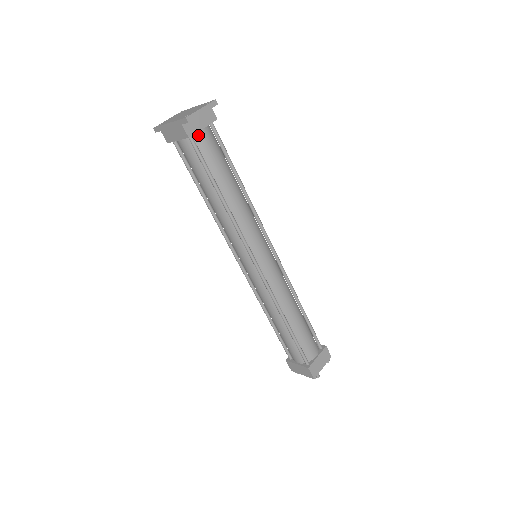
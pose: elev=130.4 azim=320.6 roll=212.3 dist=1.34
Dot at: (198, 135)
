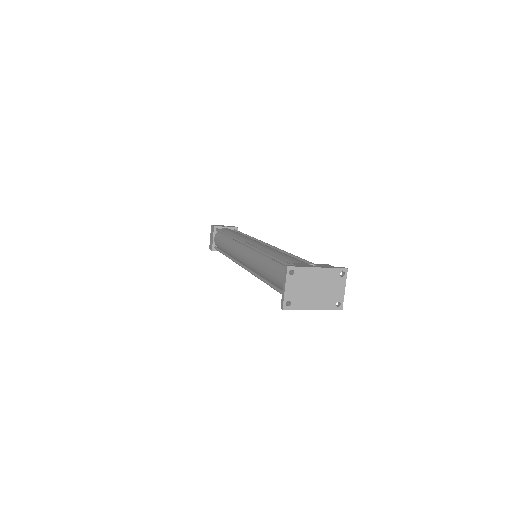
Dot at: occluded
